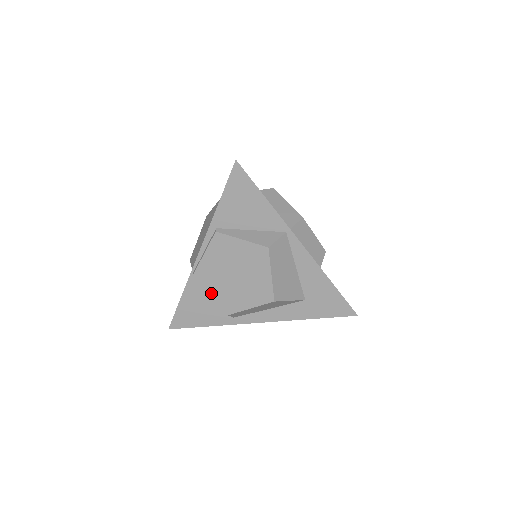
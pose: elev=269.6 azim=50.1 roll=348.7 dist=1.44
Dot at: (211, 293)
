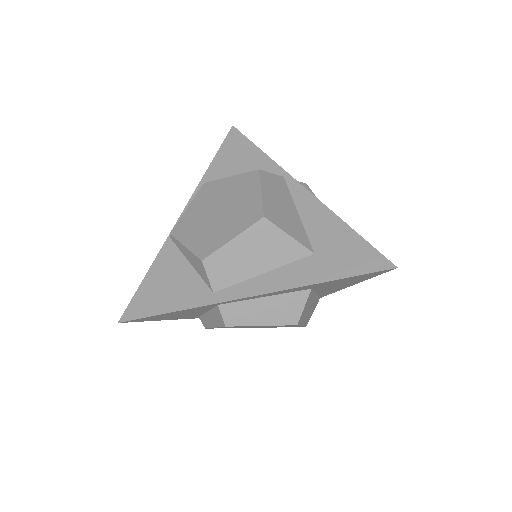
Dot at: (186, 244)
